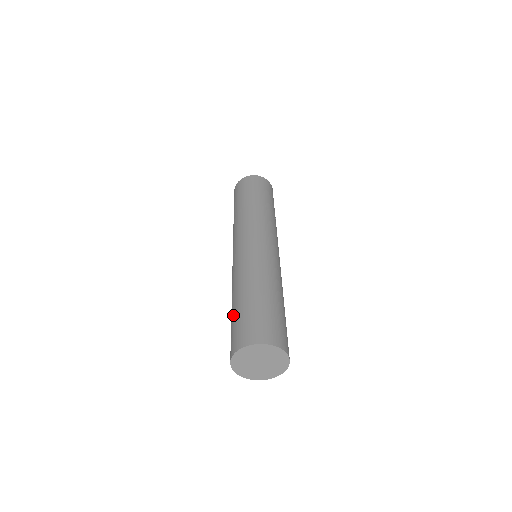
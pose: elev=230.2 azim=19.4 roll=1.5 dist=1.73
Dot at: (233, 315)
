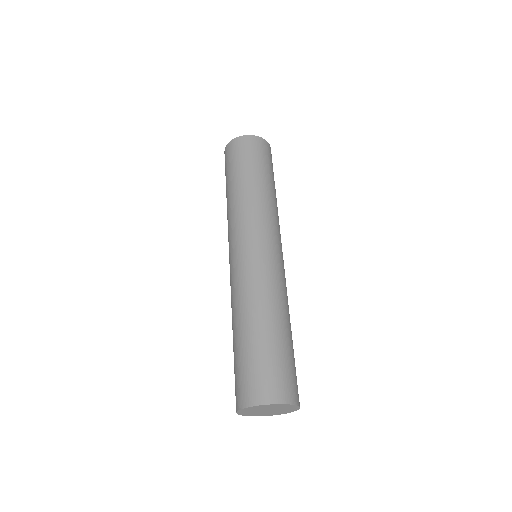
Dot at: (262, 346)
